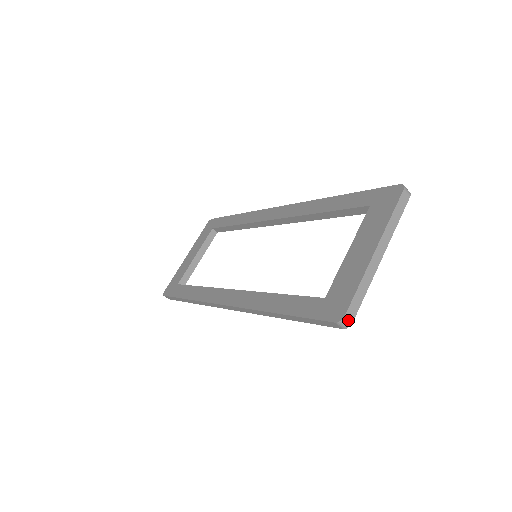
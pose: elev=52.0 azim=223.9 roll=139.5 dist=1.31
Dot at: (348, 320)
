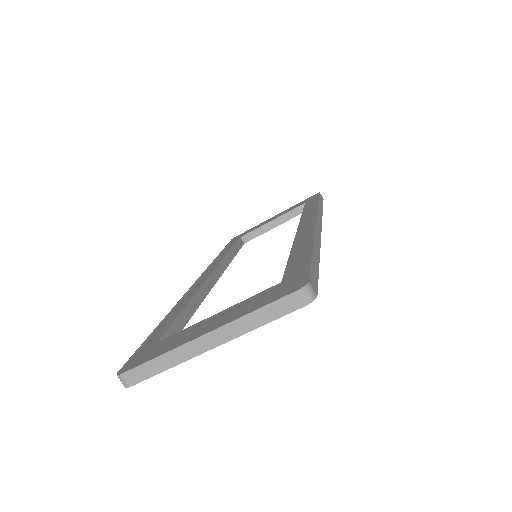
Dot at: (125, 381)
